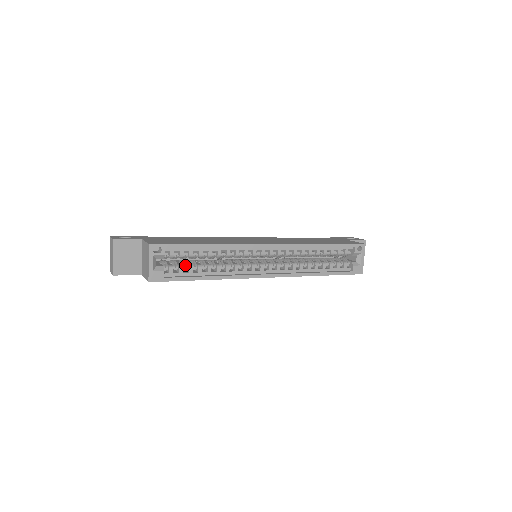
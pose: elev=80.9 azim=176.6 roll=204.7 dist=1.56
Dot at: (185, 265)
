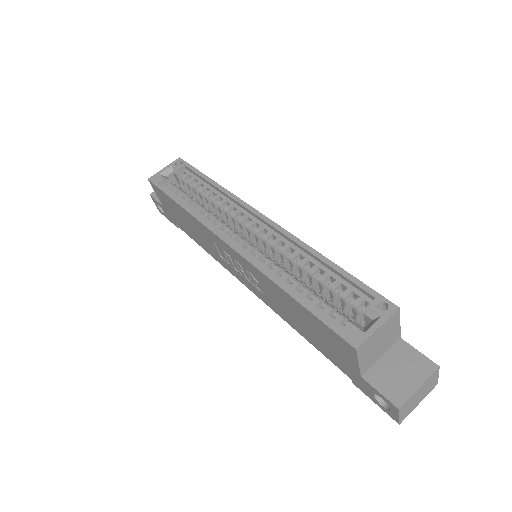
Dot at: (185, 193)
